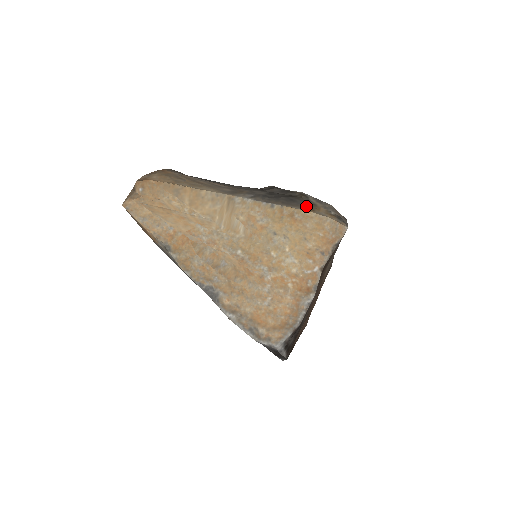
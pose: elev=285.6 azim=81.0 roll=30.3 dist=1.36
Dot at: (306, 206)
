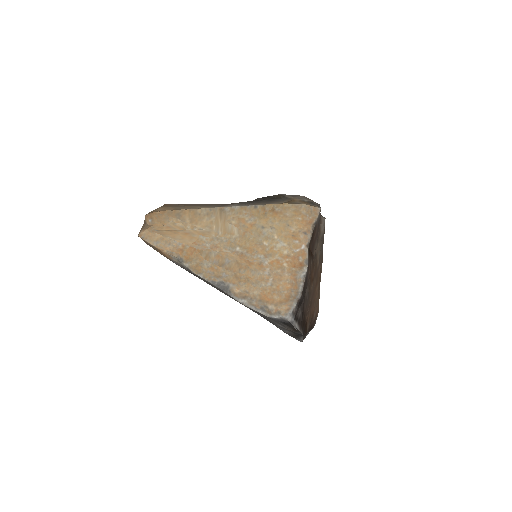
Dot at: (283, 201)
